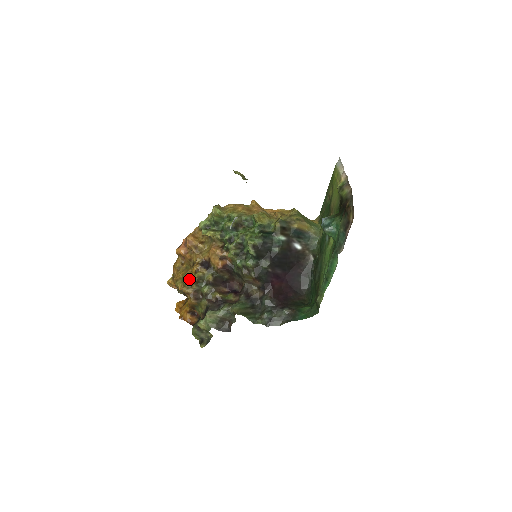
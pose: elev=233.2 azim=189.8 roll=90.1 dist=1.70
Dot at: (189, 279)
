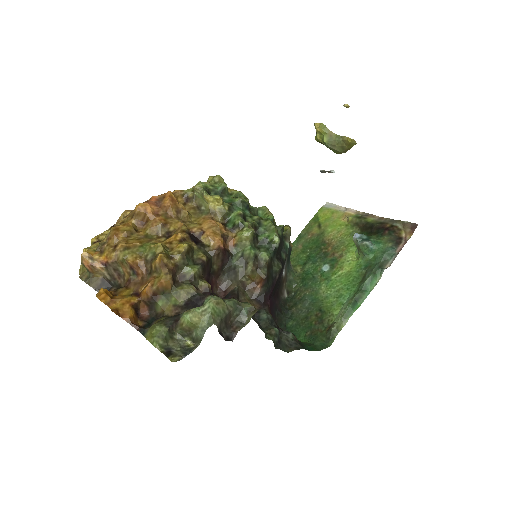
Dot at: (166, 247)
